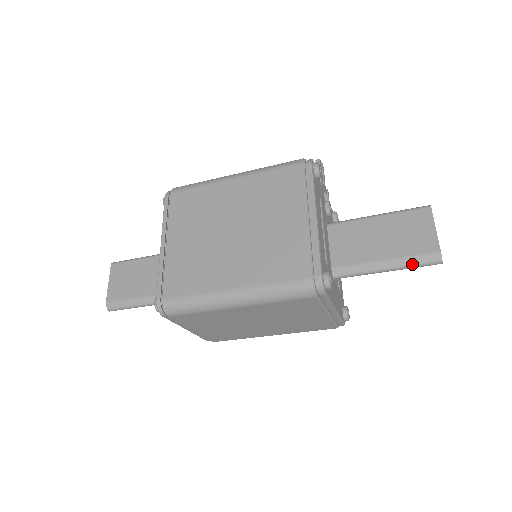
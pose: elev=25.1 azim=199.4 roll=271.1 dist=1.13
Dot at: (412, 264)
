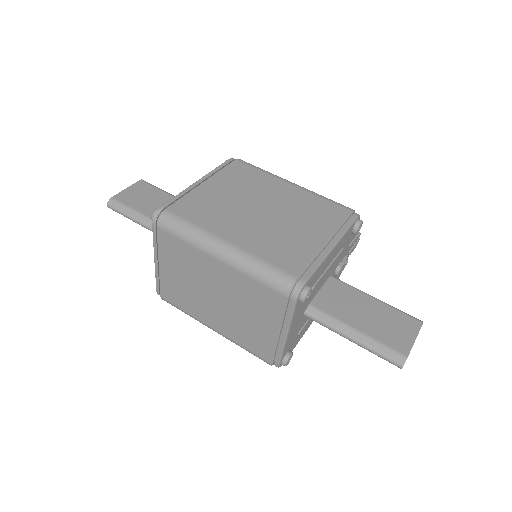
Dot at: (377, 349)
